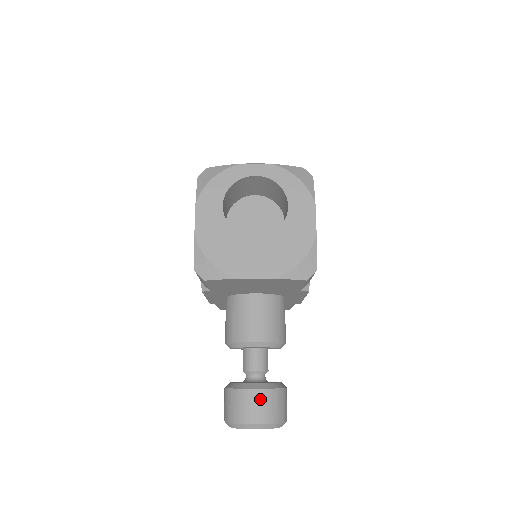
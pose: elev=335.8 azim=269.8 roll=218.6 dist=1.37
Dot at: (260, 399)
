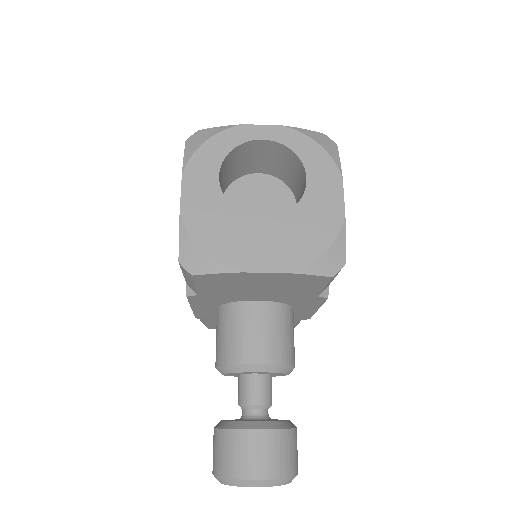
Dot at: (263, 444)
